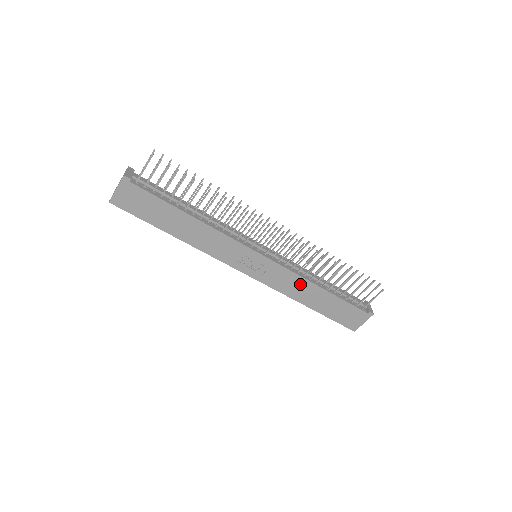
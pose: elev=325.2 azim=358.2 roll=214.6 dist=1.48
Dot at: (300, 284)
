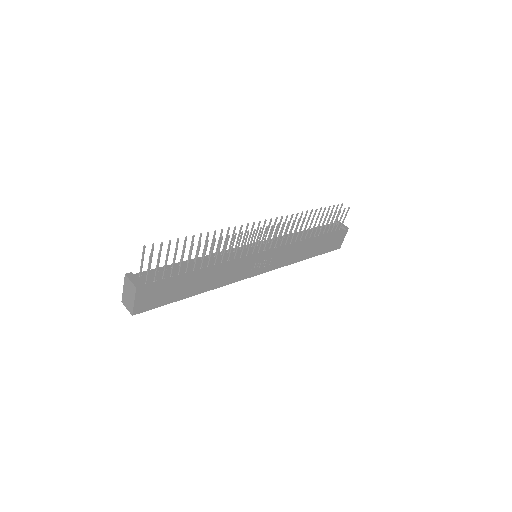
Dot at: (296, 250)
